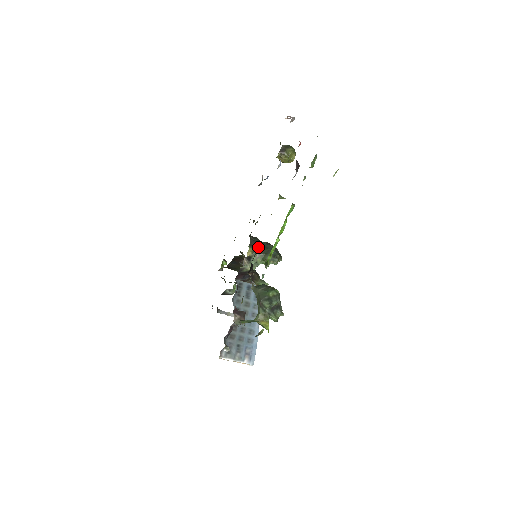
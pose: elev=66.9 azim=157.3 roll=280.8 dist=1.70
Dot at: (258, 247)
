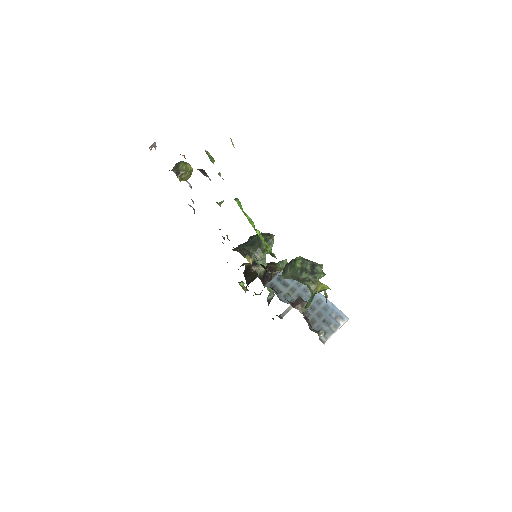
Dot at: occluded
